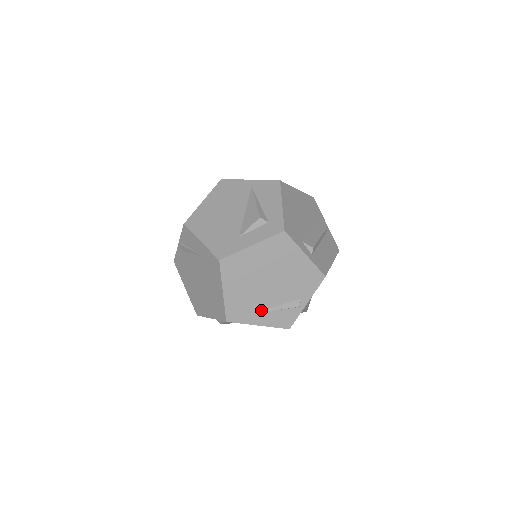
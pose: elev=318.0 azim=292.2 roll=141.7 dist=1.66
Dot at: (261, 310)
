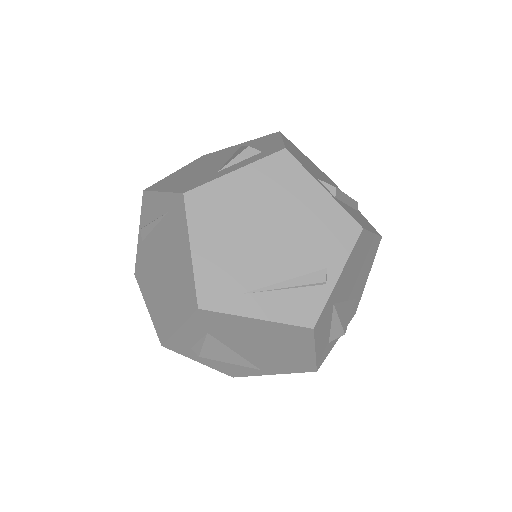
Dot at: (259, 288)
